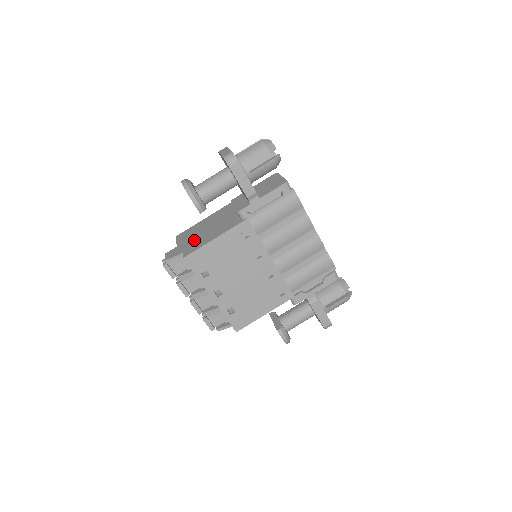
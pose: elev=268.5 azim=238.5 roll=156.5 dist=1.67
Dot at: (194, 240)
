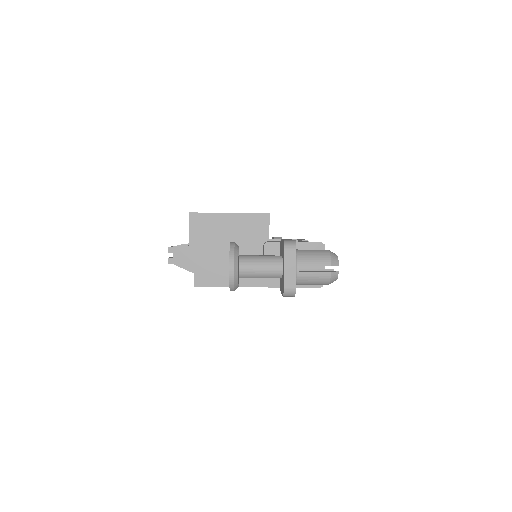
Dot at: (210, 260)
